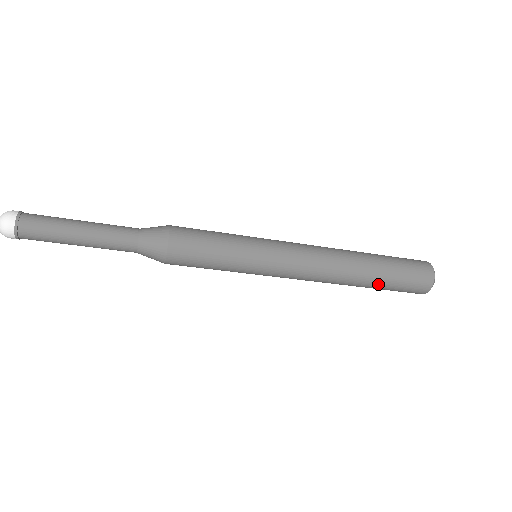
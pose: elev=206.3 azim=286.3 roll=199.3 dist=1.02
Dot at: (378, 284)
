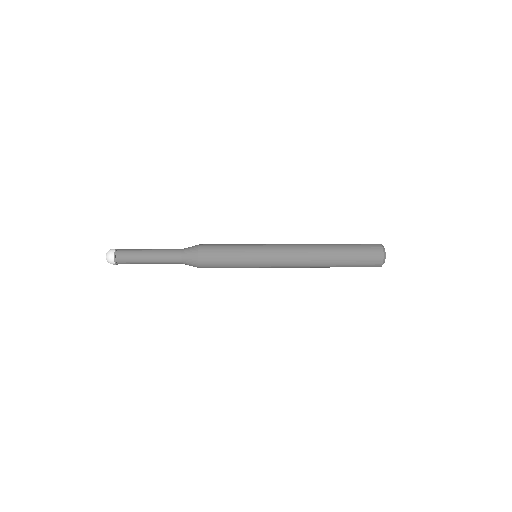
Dot at: occluded
